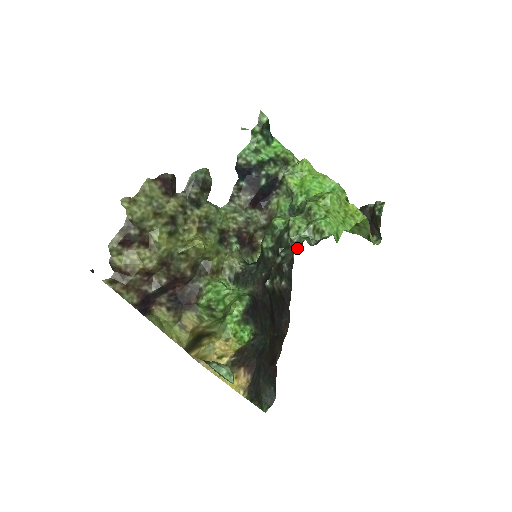
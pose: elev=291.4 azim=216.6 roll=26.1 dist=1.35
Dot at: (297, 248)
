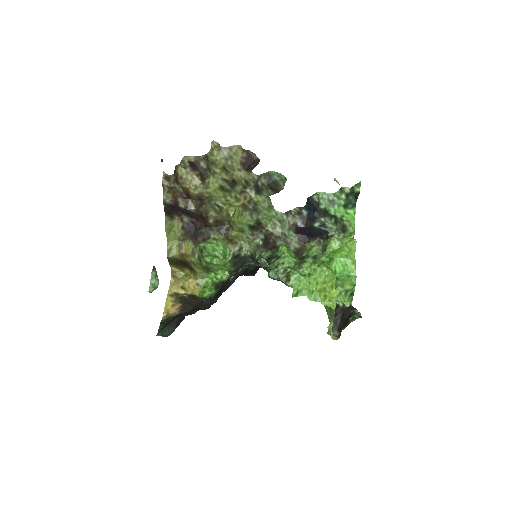
Dot at: occluded
